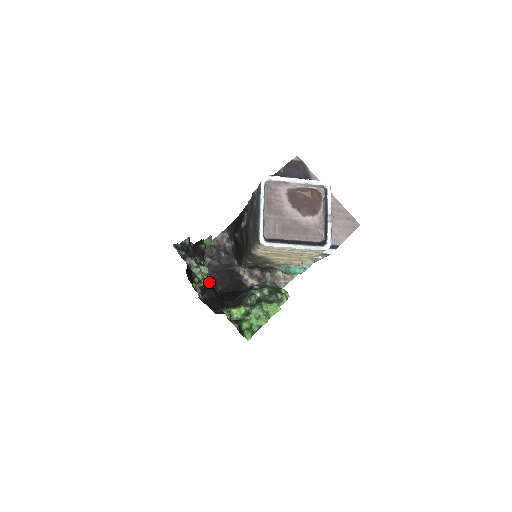
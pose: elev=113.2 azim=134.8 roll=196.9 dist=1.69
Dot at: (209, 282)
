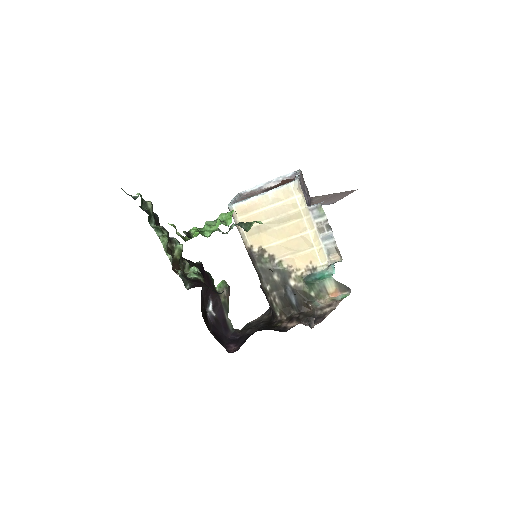
Dot at: occluded
